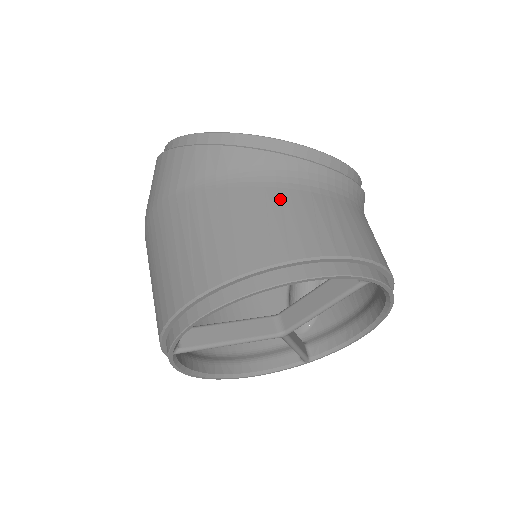
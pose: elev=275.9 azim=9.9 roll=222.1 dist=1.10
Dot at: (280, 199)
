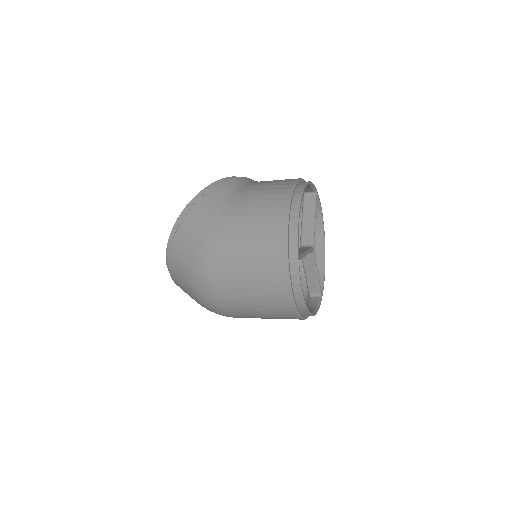
Dot at: (264, 181)
